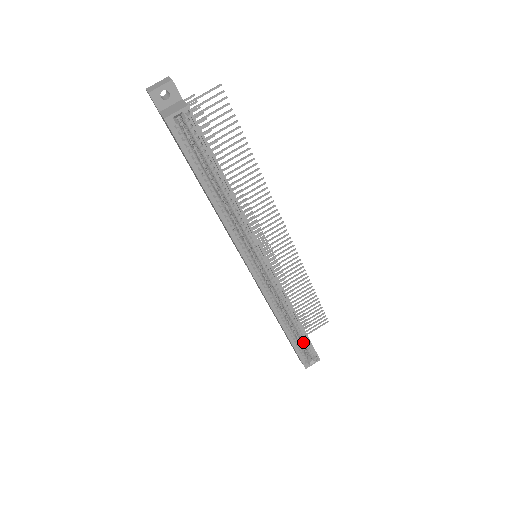
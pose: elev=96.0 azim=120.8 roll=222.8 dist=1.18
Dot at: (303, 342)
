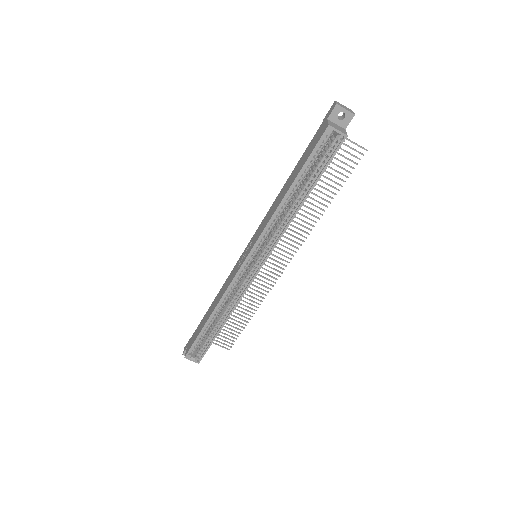
Dot at: (207, 339)
